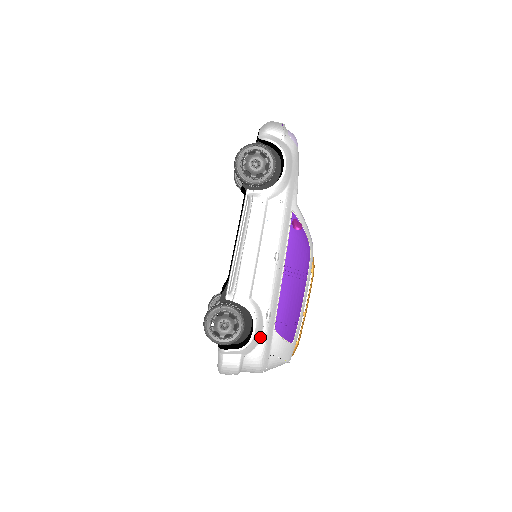
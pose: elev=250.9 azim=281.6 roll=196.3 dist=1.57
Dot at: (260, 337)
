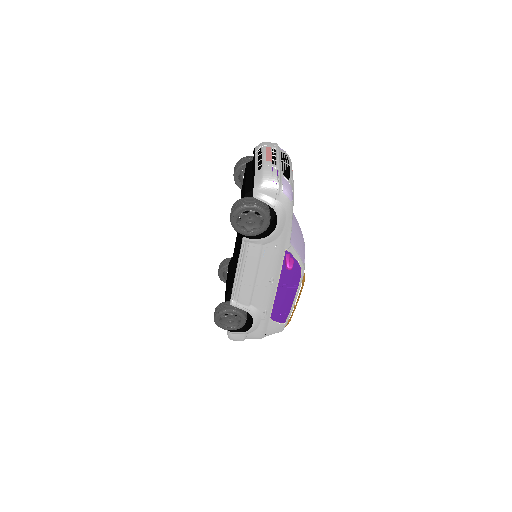
Dot at: (259, 325)
